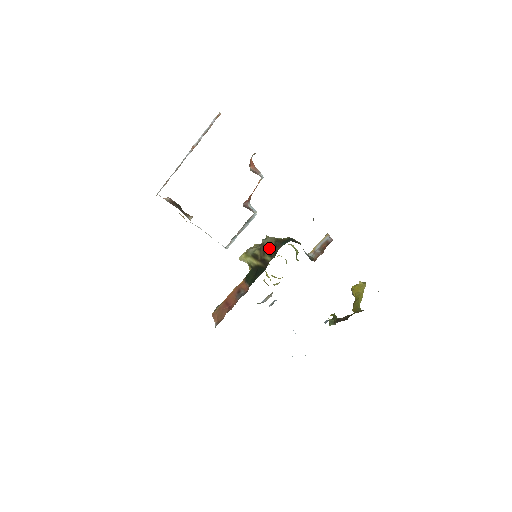
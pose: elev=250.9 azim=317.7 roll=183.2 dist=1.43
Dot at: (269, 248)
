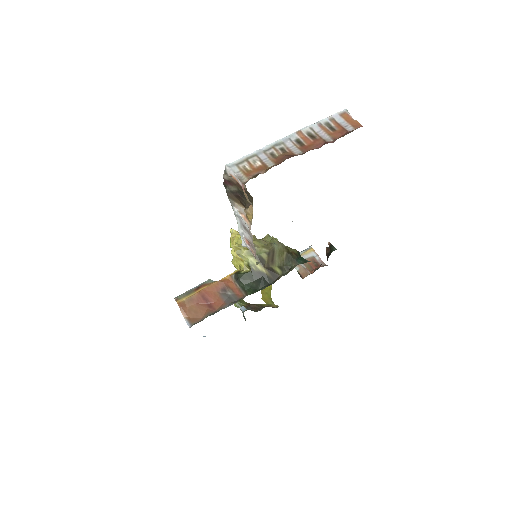
Dot at: (280, 258)
